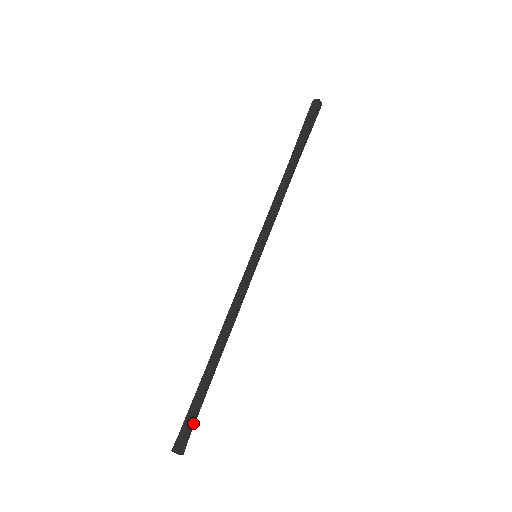
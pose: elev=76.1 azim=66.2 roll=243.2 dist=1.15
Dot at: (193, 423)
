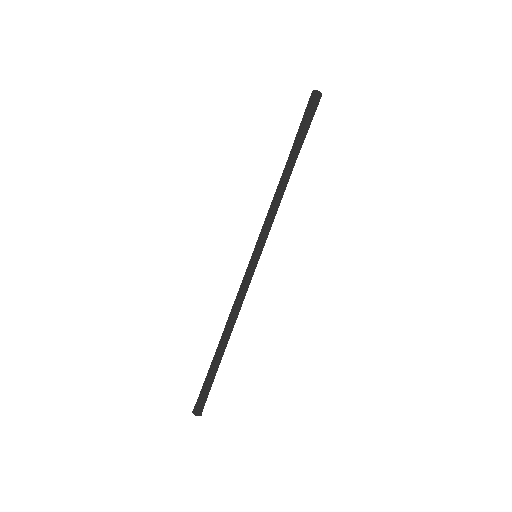
Dot at: (207, 393)
